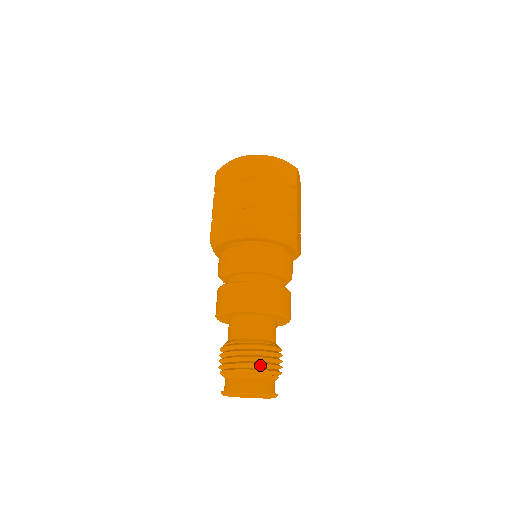
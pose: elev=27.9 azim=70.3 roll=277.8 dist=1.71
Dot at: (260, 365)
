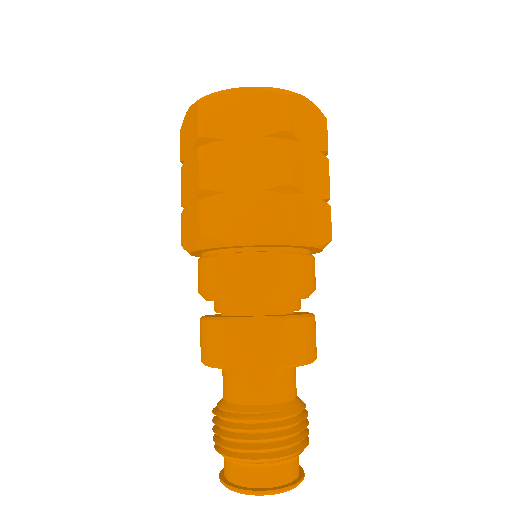
Dot at: (253, 450)
